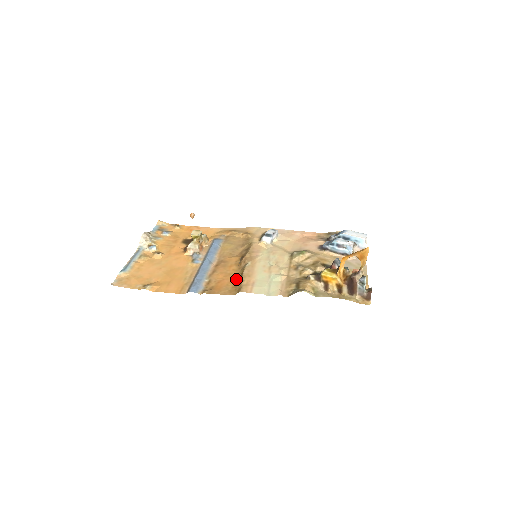
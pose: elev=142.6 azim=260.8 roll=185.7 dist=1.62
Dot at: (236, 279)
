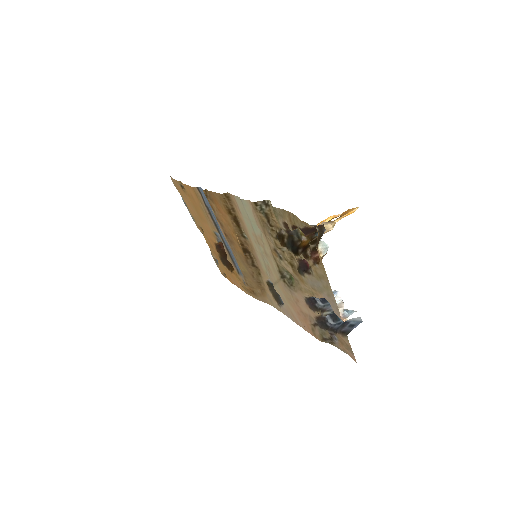
Dot at: (230, 218)
